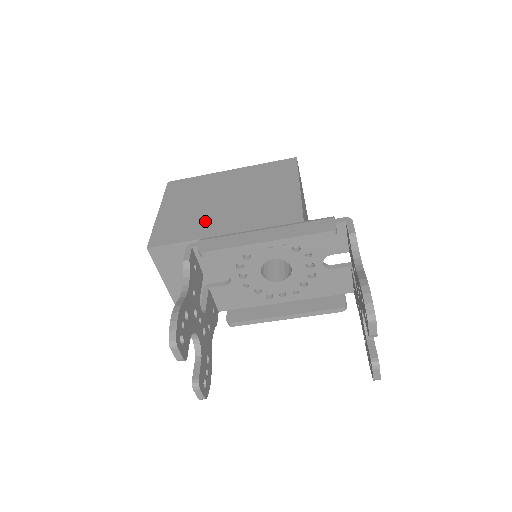
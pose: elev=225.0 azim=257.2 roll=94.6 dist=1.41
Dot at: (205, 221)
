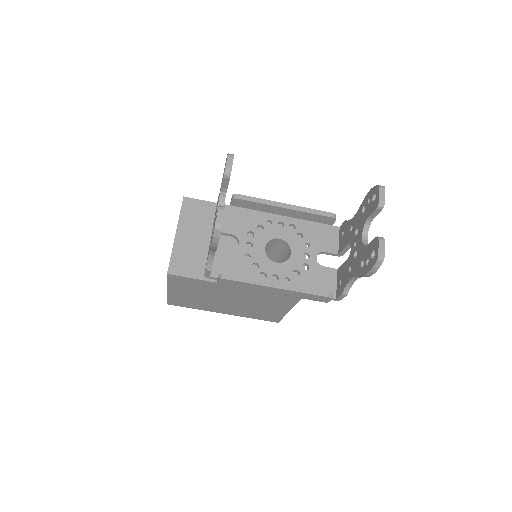
Dot at: occluded
